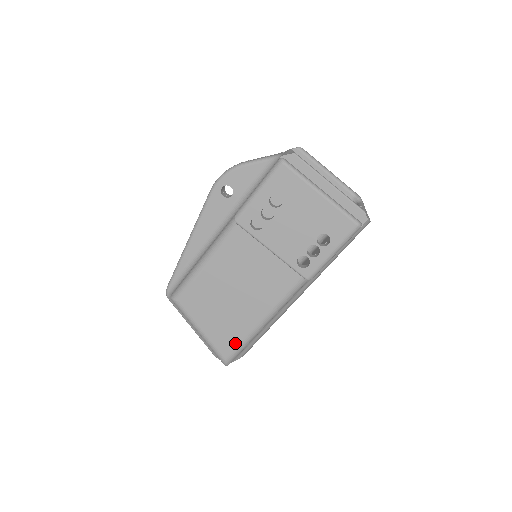
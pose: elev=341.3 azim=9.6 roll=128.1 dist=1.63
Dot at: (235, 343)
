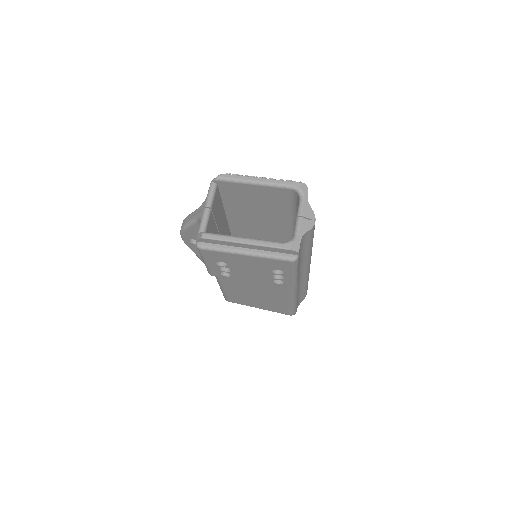
Dot at: (286, 310)
